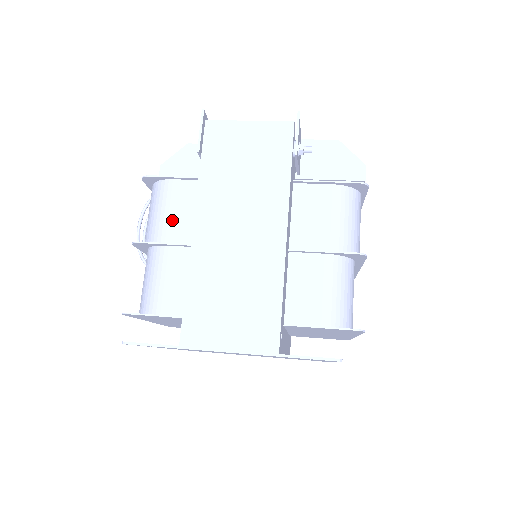
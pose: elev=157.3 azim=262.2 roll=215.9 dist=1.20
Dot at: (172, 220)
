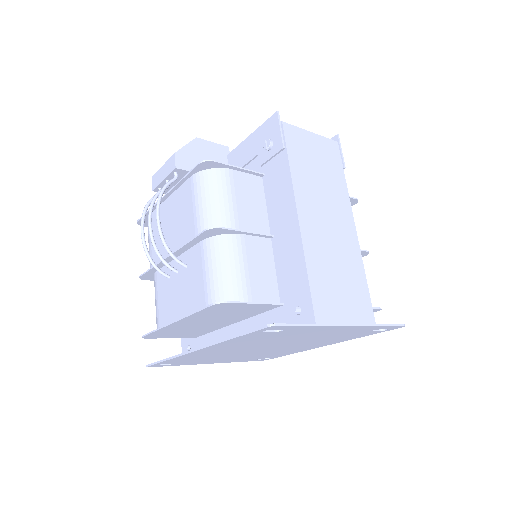
Dot at: (241, 209)
